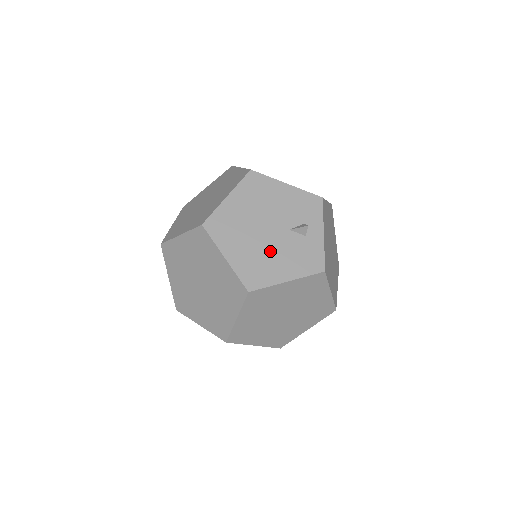
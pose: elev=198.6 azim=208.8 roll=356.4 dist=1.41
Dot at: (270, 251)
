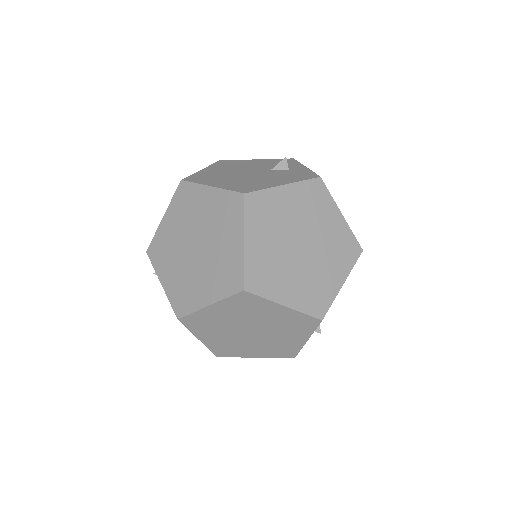
Dot at: (257, 178)
